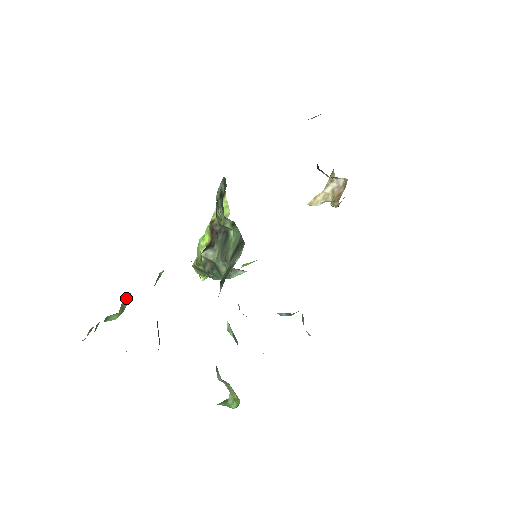
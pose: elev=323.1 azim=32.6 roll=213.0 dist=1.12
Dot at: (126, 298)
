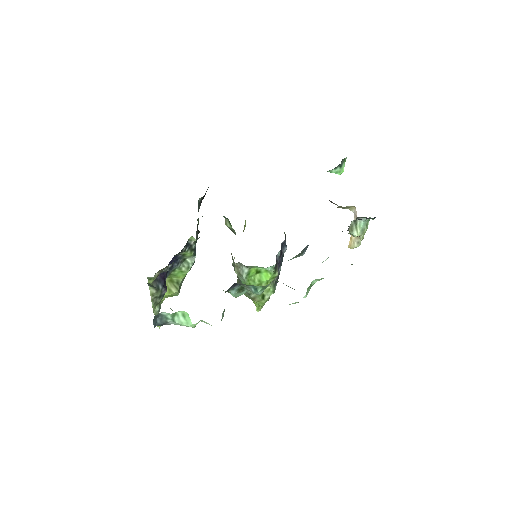
Dot at: (174, 284)
